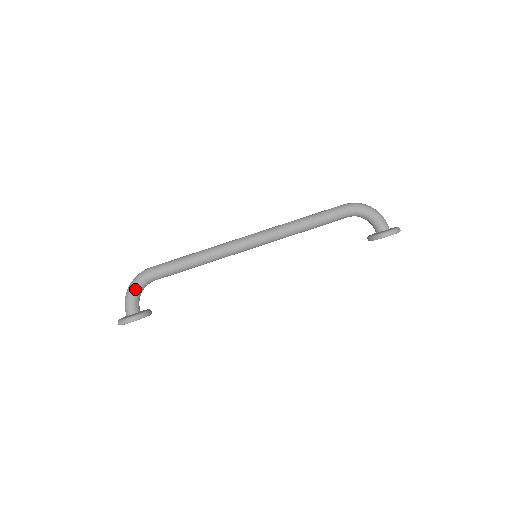
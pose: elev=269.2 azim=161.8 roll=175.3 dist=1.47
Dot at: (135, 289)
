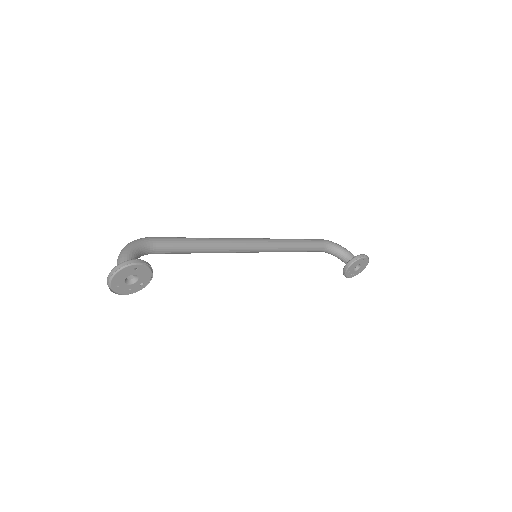
Dot at: (134, 246)
